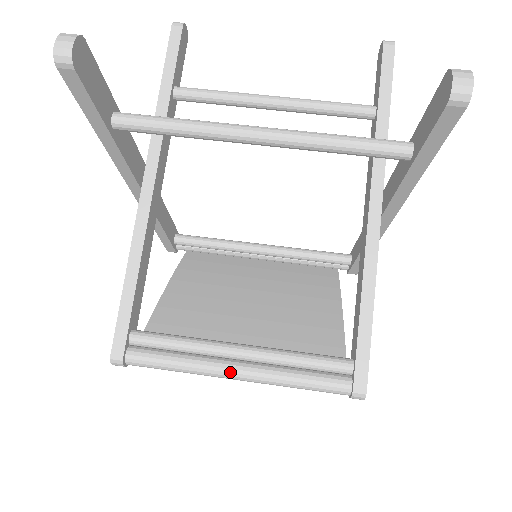
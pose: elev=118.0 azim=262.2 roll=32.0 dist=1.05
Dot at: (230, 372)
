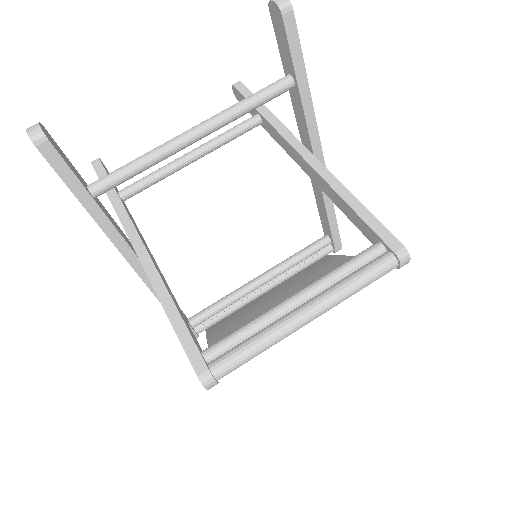
Dot at: (300, 315)
